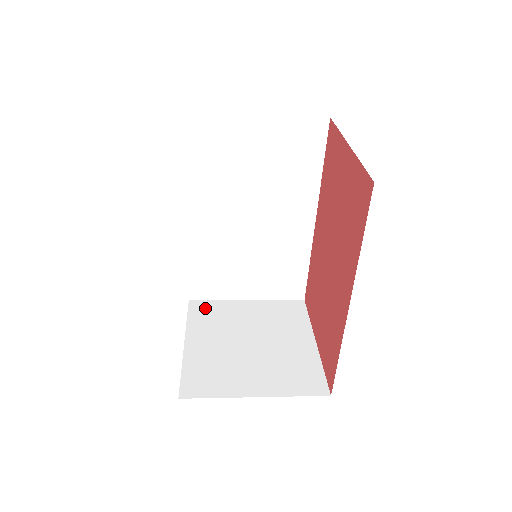
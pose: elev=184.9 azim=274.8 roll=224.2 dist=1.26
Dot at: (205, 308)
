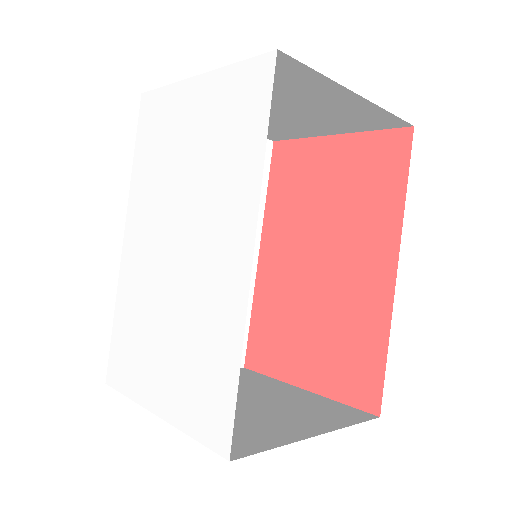
Dot at: occluded
